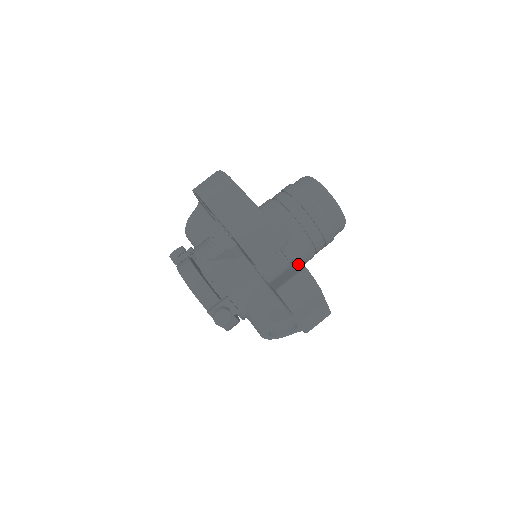
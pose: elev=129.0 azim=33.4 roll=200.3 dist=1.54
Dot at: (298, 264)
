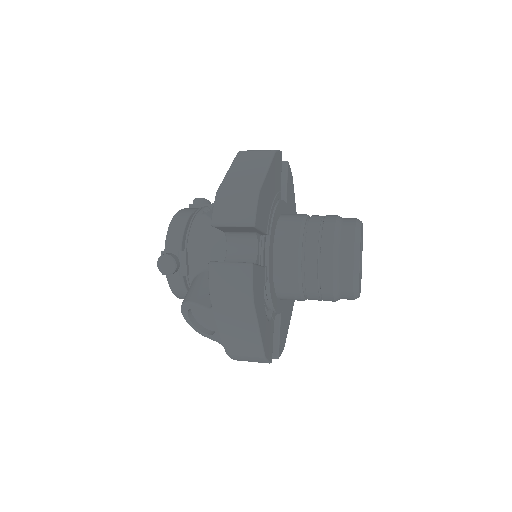
Dot at: (257, 264)
